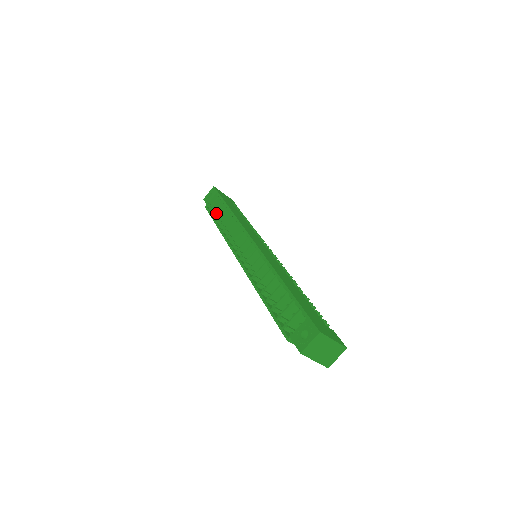
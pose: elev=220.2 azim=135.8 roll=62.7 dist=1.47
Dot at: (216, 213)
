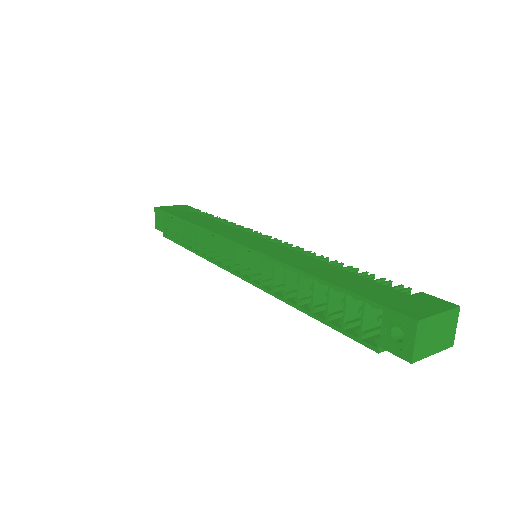
Dot at: (178, 235)
